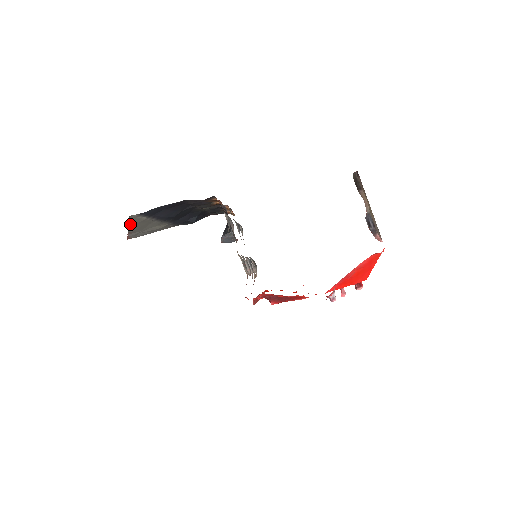
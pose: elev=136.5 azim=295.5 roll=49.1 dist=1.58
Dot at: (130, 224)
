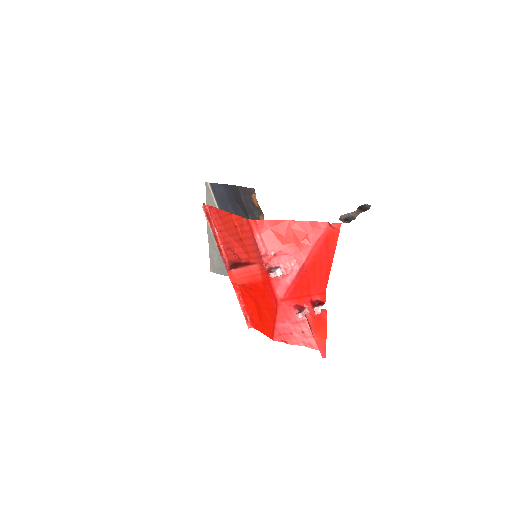
Dot at: occluded
